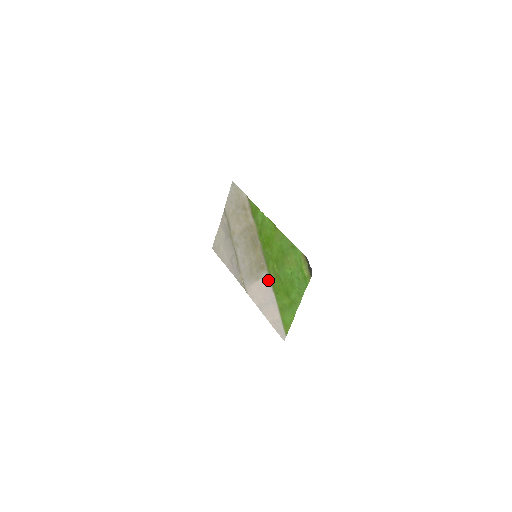
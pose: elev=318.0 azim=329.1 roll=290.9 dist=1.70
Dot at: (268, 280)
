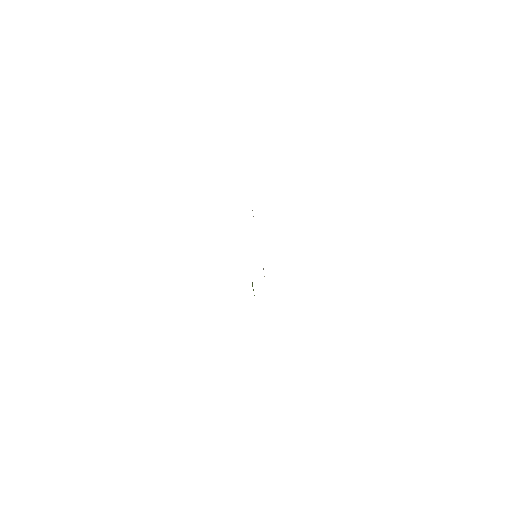
Dot at: occluded
